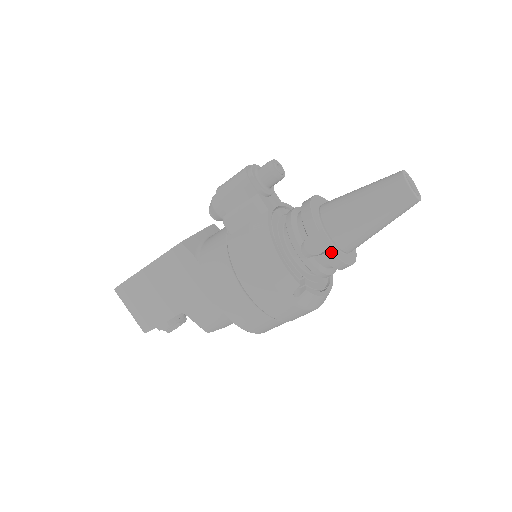
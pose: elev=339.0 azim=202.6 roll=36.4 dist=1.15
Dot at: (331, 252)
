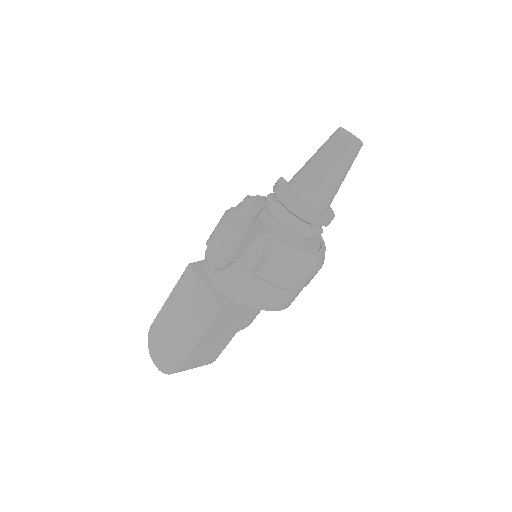
Dot at: occluded
